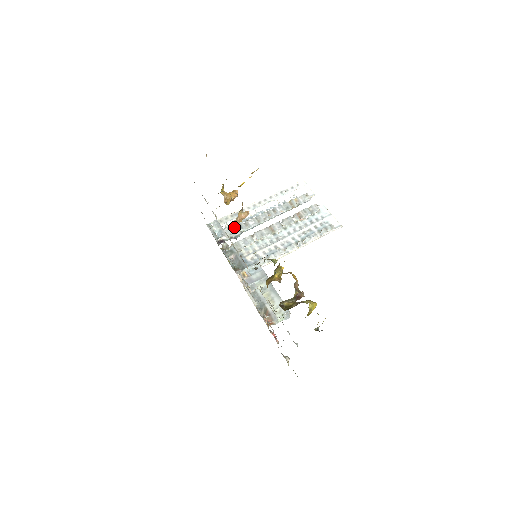
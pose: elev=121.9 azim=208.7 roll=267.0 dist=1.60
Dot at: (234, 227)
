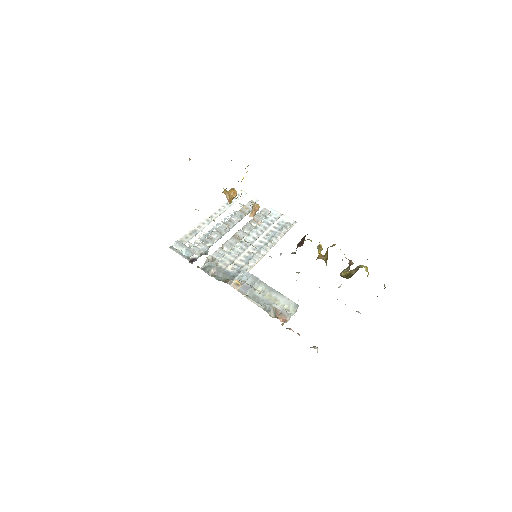
Dot at: (199, 244)
